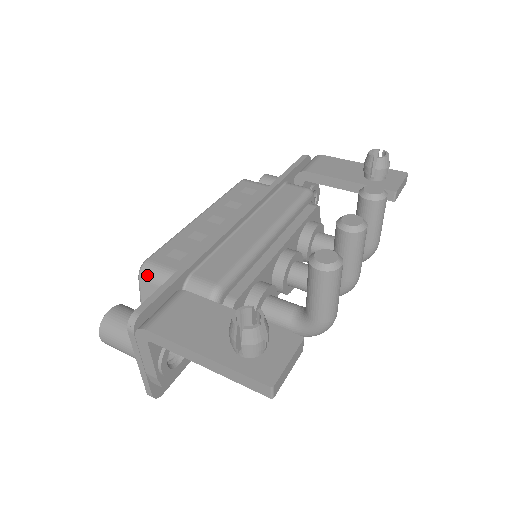
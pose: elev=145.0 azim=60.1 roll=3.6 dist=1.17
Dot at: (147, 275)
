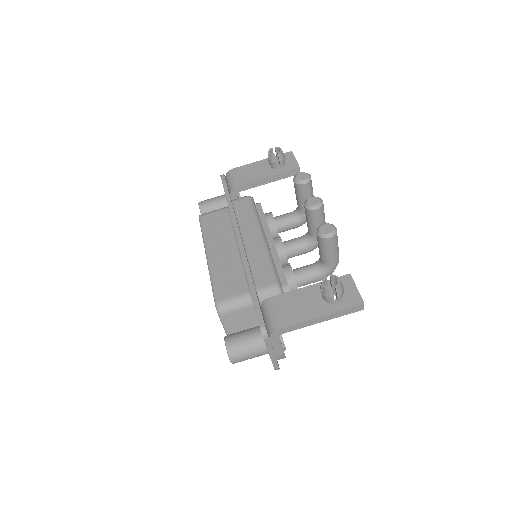
Dot at: (225, 310)
